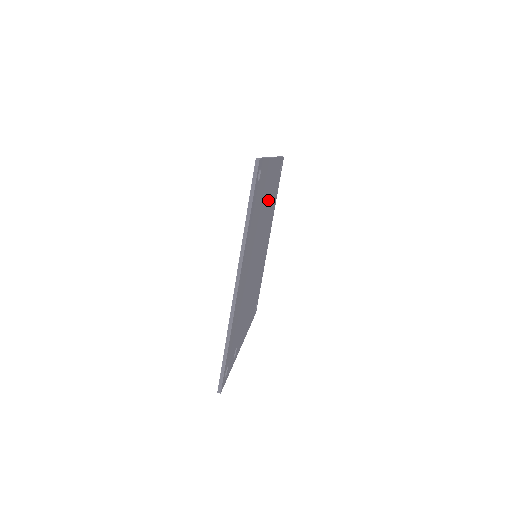
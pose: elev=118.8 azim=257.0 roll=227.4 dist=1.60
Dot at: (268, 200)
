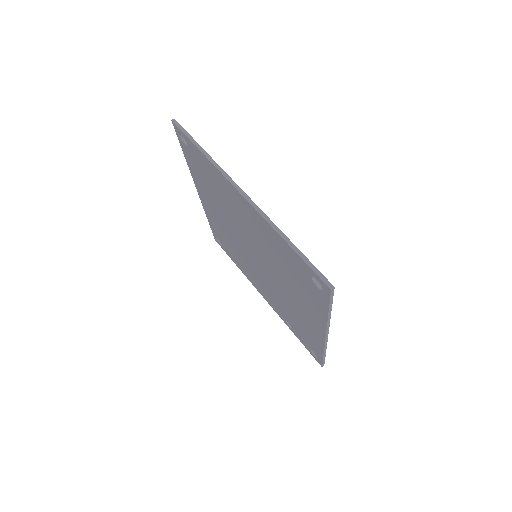
Dot at: occluded
